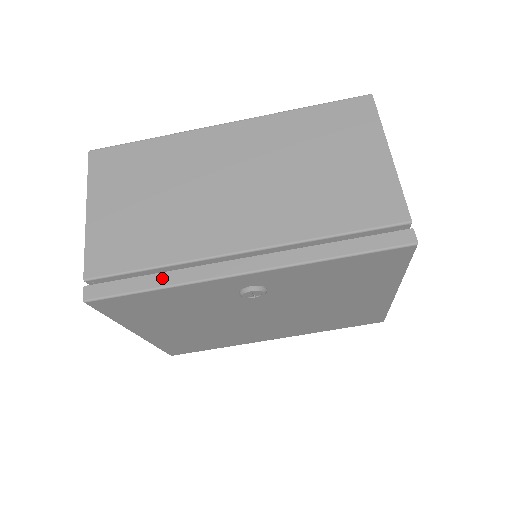
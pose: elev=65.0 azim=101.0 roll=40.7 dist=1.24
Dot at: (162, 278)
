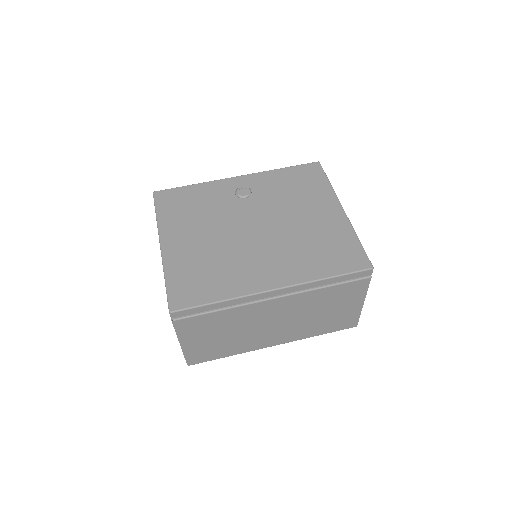
Dot at: occluded
